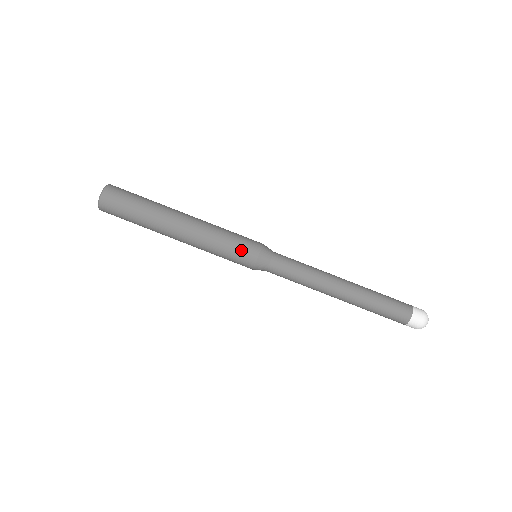
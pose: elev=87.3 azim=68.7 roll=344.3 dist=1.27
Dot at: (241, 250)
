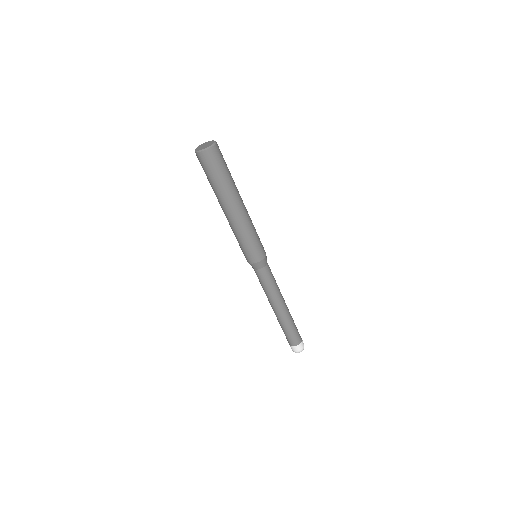
Dot at: (250, 252)
